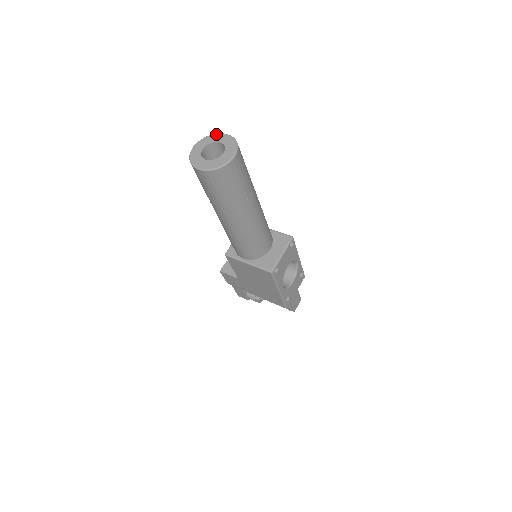
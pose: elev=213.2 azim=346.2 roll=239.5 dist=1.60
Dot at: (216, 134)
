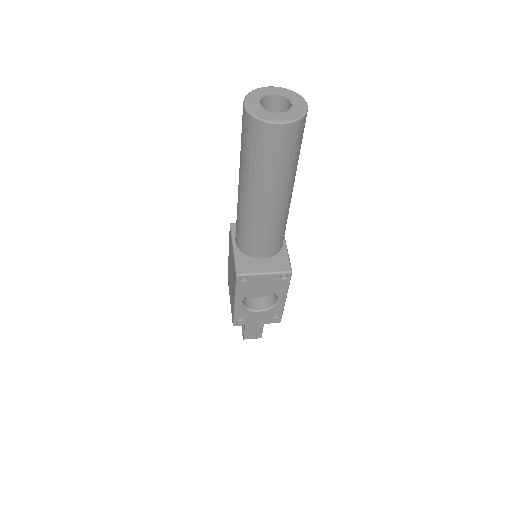
Dot at: (300, 96)
